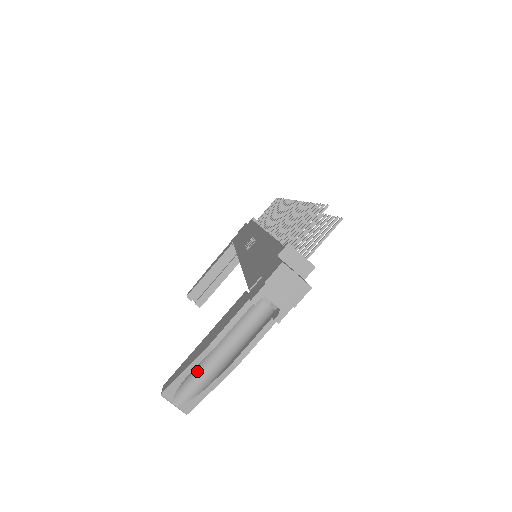
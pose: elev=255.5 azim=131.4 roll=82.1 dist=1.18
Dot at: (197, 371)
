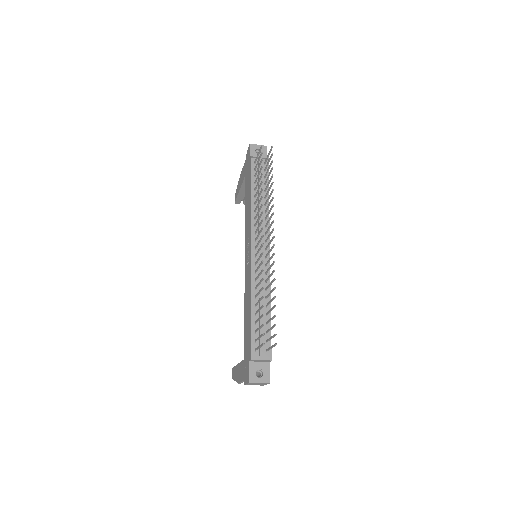
Dot at: occluded
